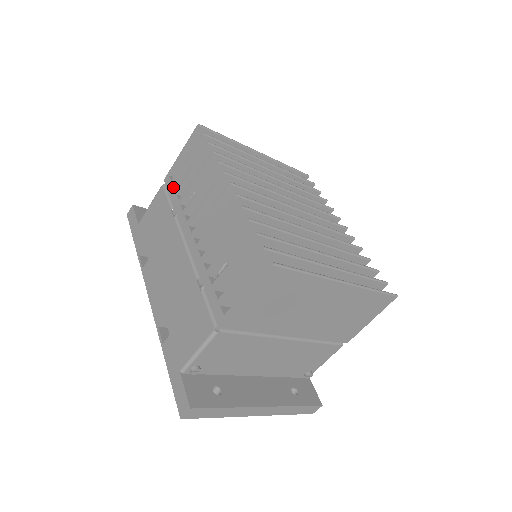
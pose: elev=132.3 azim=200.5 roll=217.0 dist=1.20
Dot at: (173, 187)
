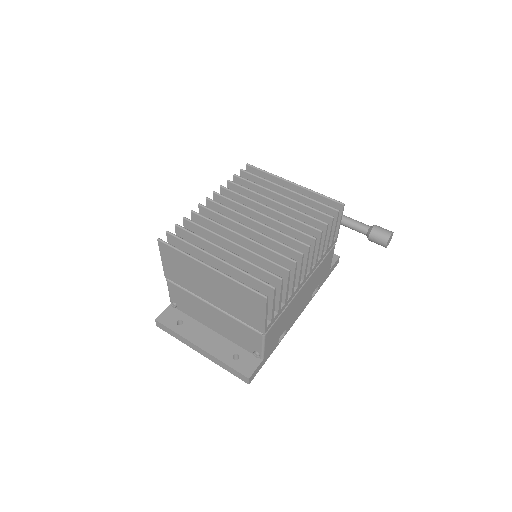
Dot at: occluded
